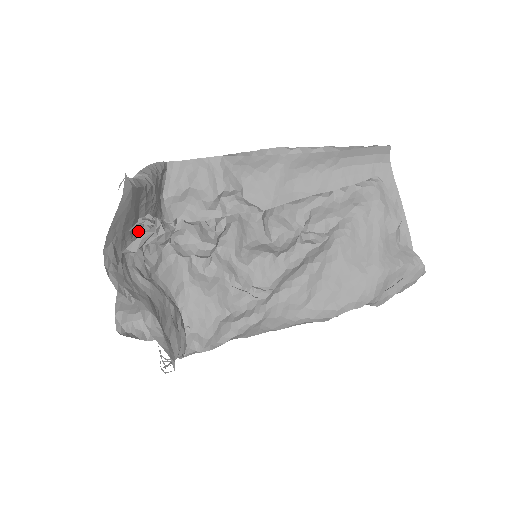
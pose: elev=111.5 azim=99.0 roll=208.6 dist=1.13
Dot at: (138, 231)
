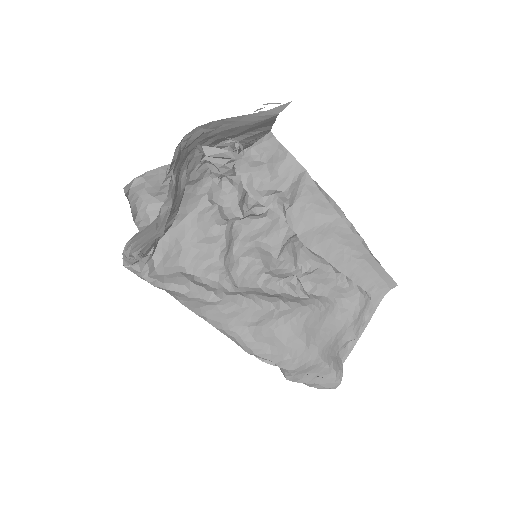
Dot at: (215, 146)
